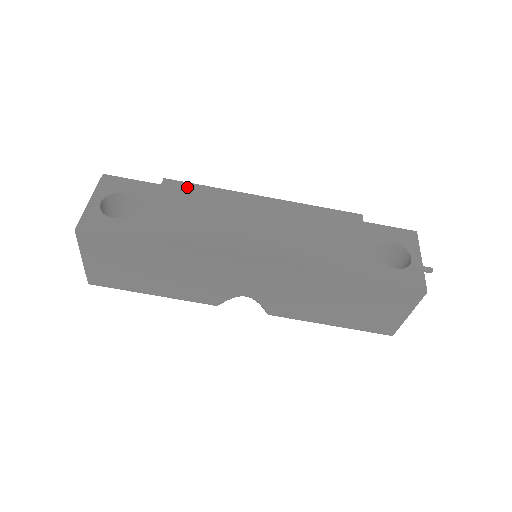
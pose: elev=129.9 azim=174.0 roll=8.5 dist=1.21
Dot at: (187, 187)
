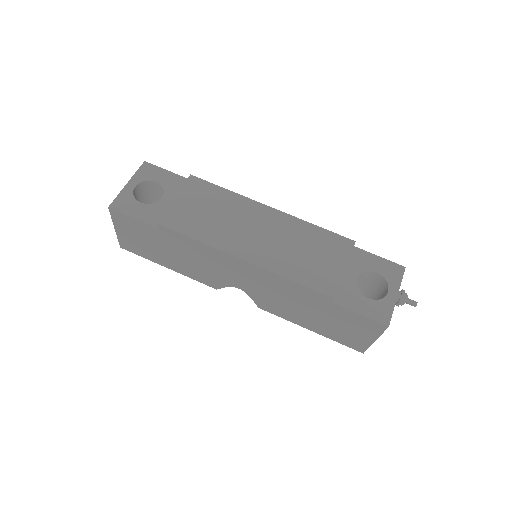
Dot at: (207, 186)
